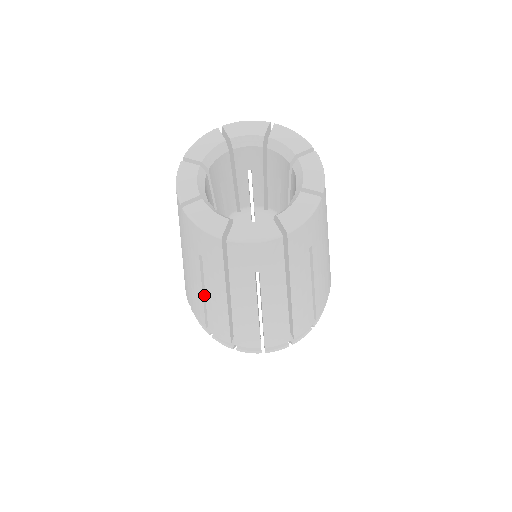
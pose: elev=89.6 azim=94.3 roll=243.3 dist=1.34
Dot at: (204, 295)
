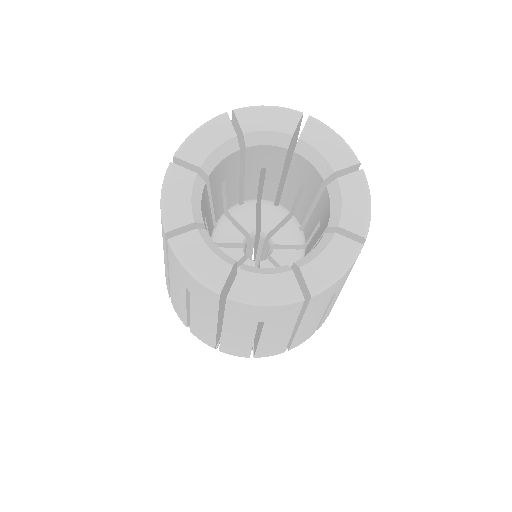
Dot at: (188, 310)
